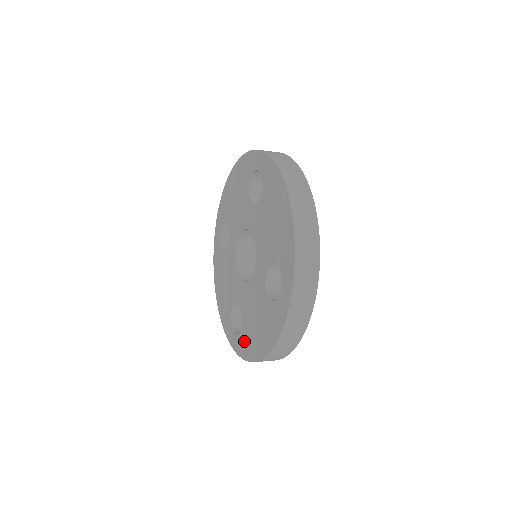
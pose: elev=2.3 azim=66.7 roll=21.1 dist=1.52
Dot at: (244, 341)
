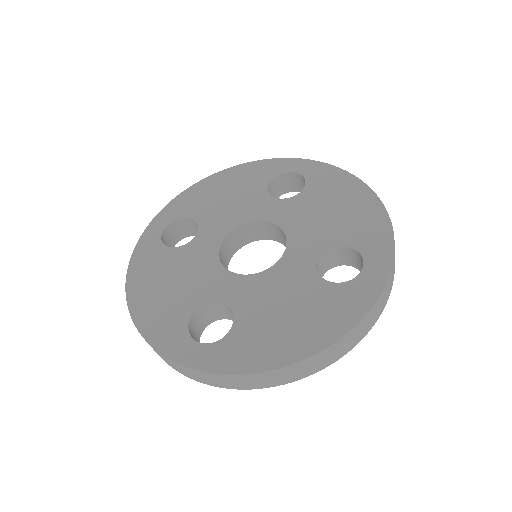
Dot at: (239, 347)
